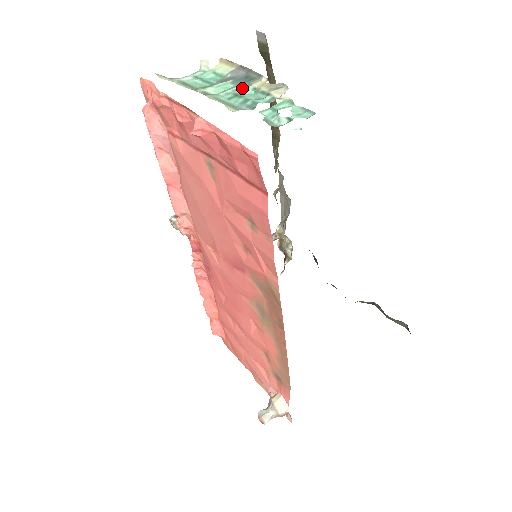
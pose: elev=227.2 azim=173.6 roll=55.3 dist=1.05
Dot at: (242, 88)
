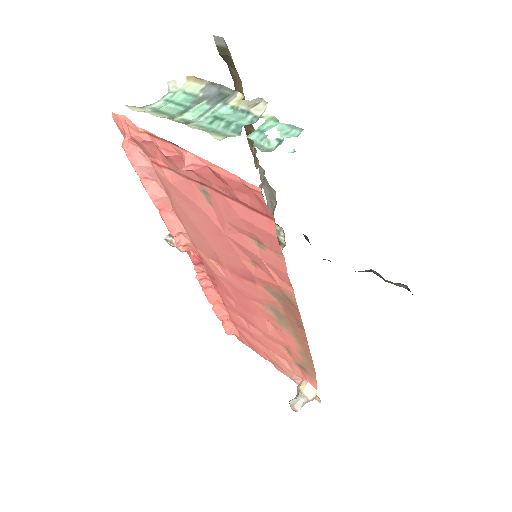
Dot at: (219, 108)
